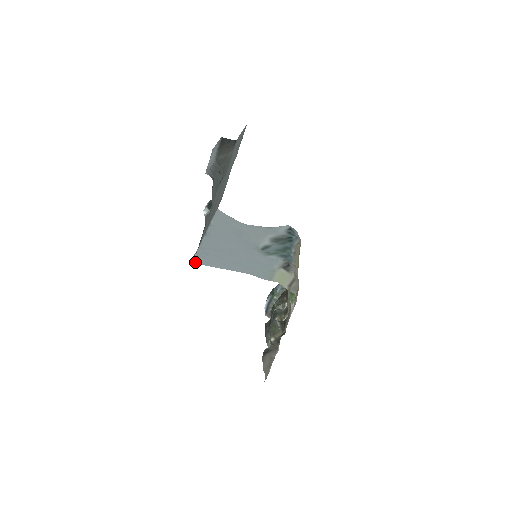
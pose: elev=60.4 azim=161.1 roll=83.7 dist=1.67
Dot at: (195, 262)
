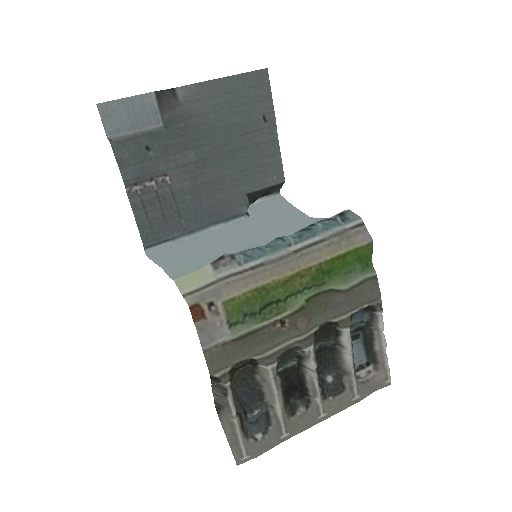
Dot at: (149, 256)
